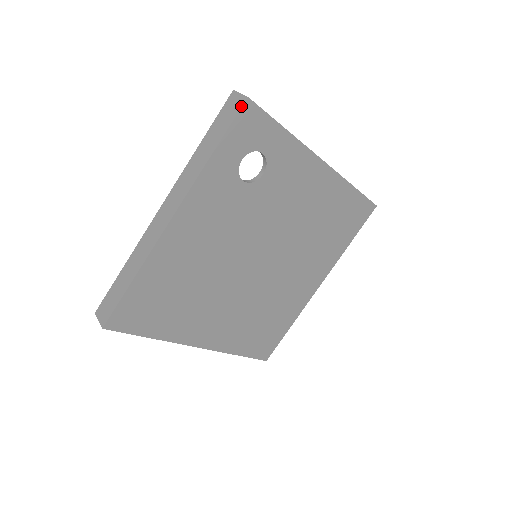
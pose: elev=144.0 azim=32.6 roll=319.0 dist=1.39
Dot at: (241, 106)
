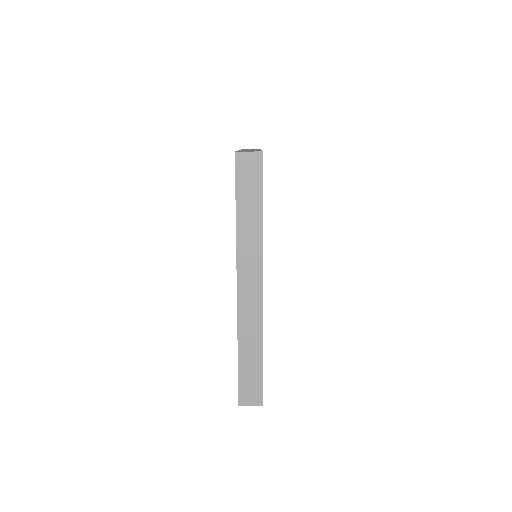
Dot at: (262, 163)
